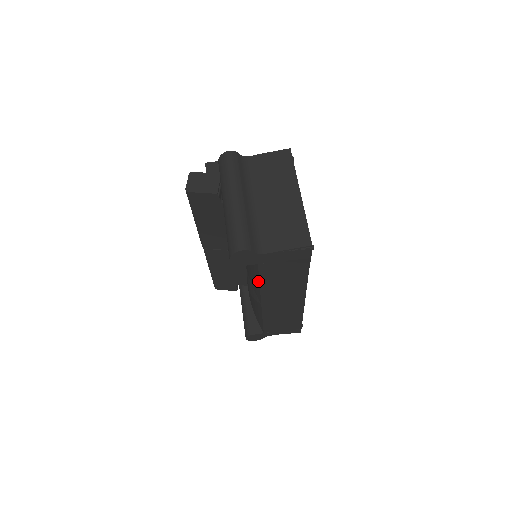
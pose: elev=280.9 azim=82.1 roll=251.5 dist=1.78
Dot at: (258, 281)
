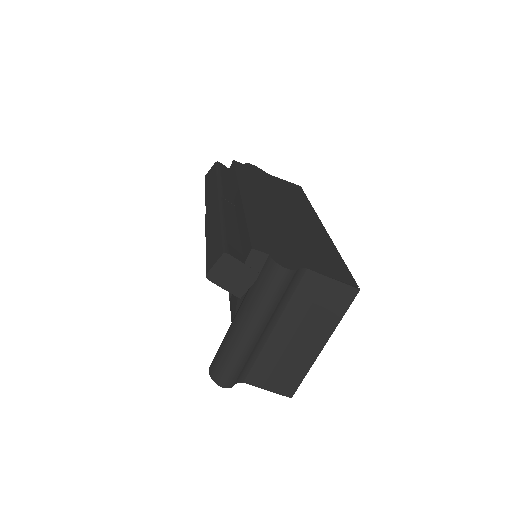
Dot at: occluded
